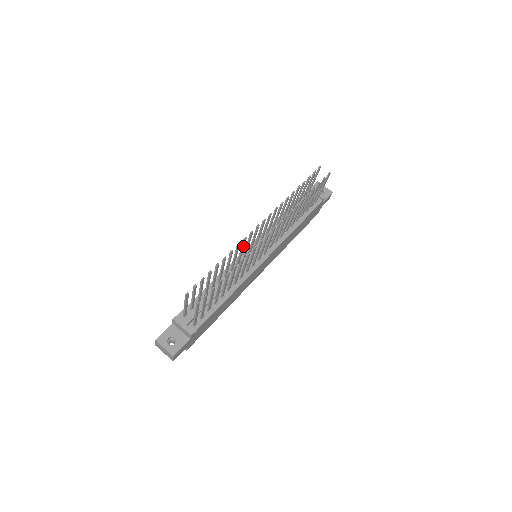
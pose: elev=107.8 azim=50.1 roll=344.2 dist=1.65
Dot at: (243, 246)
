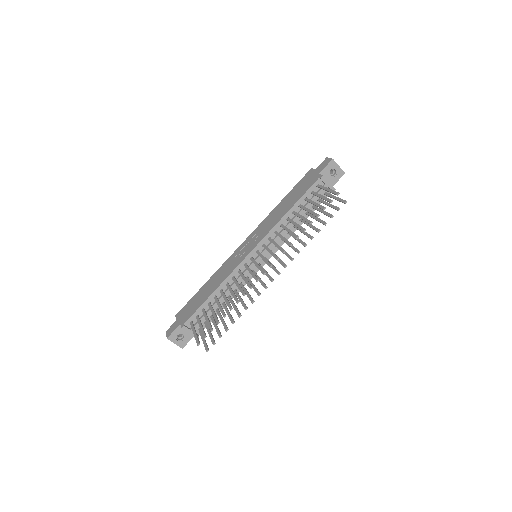
Dot at: (248, 283)
